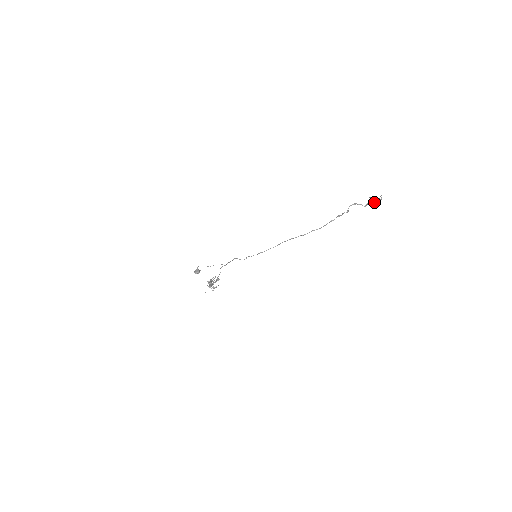
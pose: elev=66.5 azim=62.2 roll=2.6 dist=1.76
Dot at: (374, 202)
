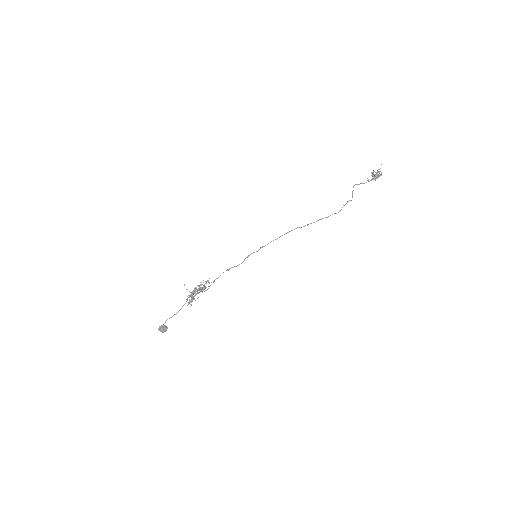
Dot at: (376, 174)
